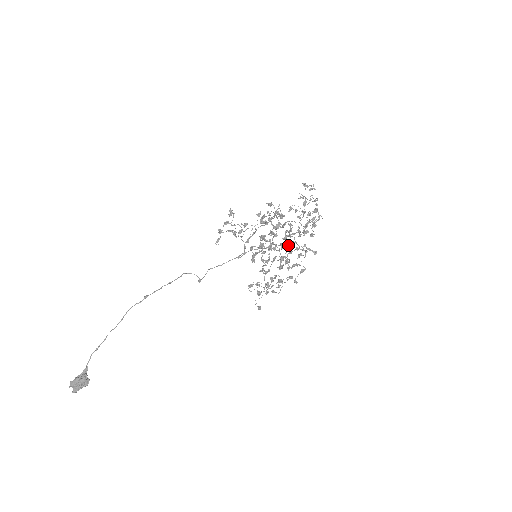
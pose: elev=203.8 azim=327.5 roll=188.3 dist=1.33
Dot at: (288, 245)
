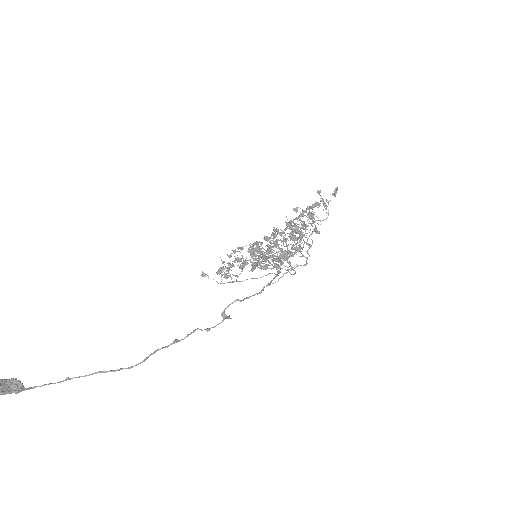
Dot at: (274, 236)
